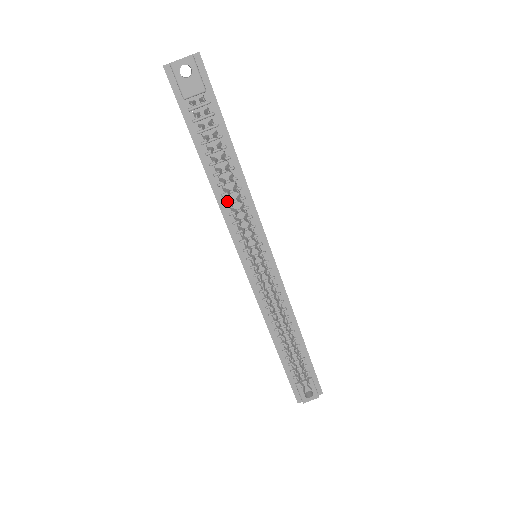
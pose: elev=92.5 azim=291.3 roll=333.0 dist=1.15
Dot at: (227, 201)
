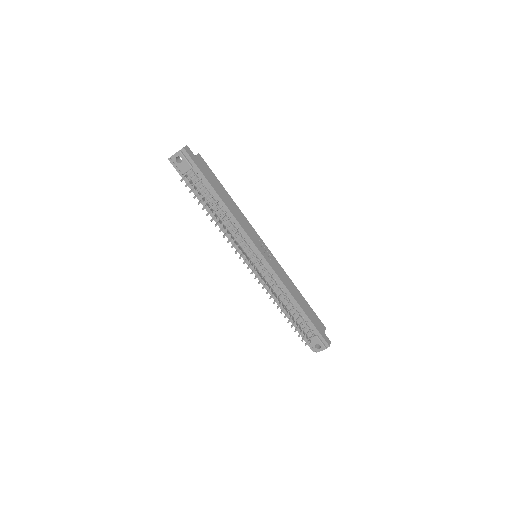
Dot at: occluded
